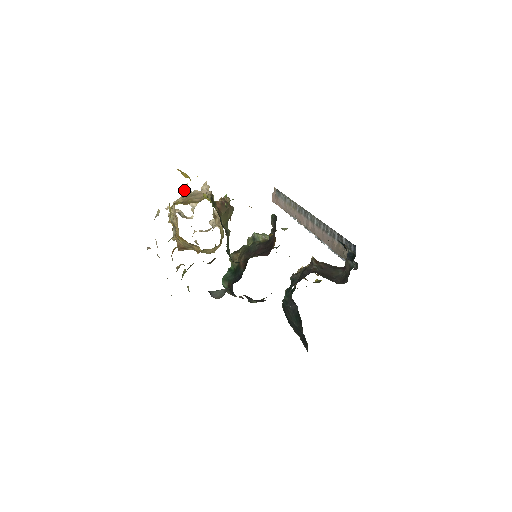
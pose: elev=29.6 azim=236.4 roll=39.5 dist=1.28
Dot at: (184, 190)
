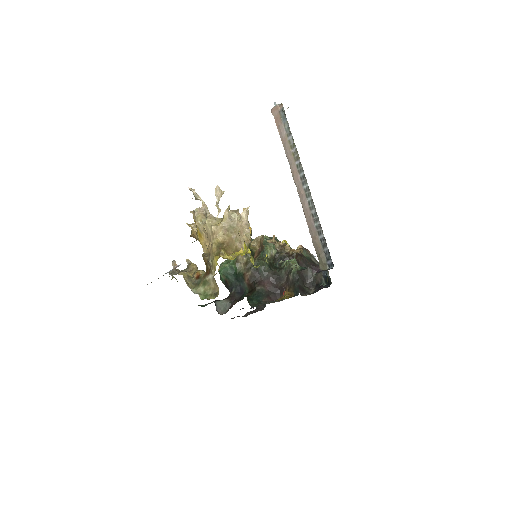
Dot at: (225, 212)
